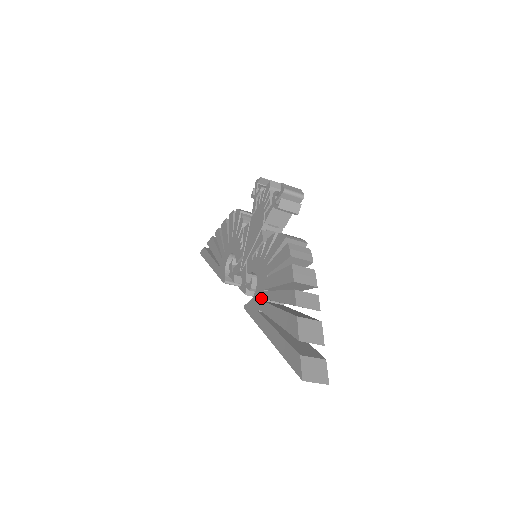
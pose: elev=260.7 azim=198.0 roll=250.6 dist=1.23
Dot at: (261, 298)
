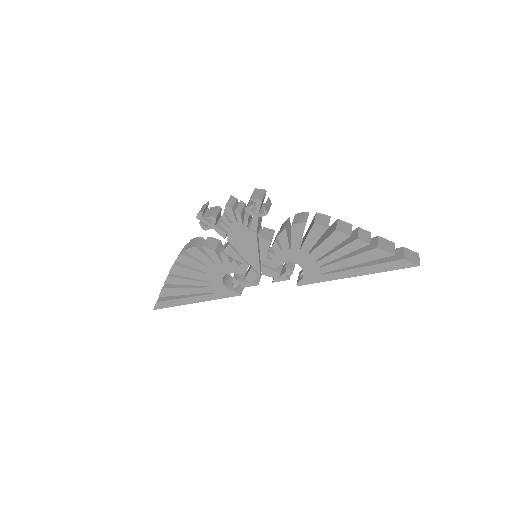
Dot at: (318, 267)
